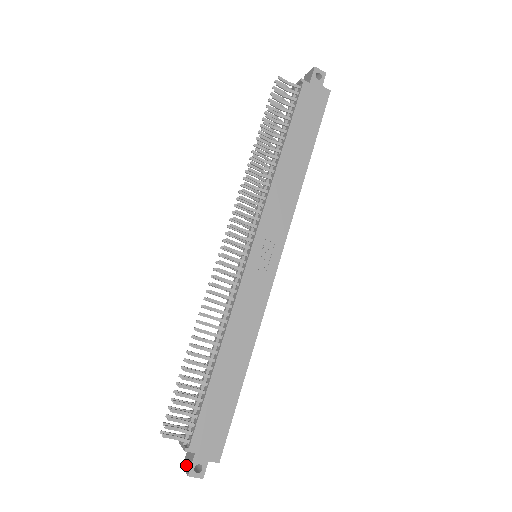
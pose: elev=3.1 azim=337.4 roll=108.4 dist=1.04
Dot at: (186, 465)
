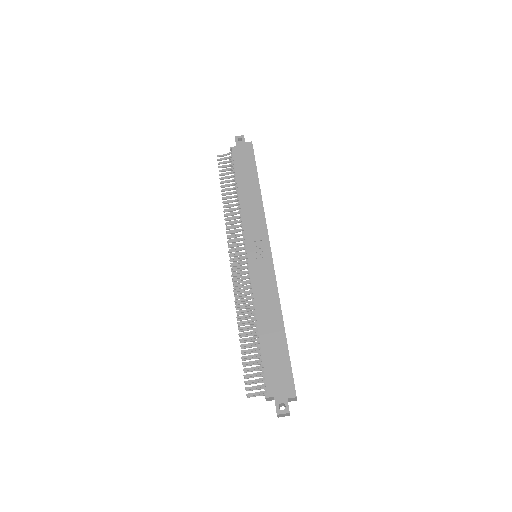
Dot at: occluded
